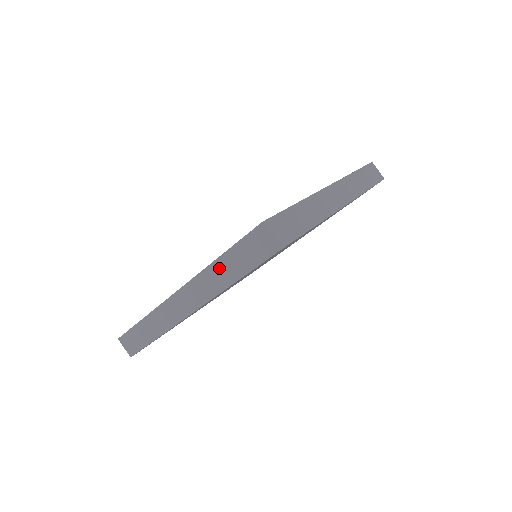
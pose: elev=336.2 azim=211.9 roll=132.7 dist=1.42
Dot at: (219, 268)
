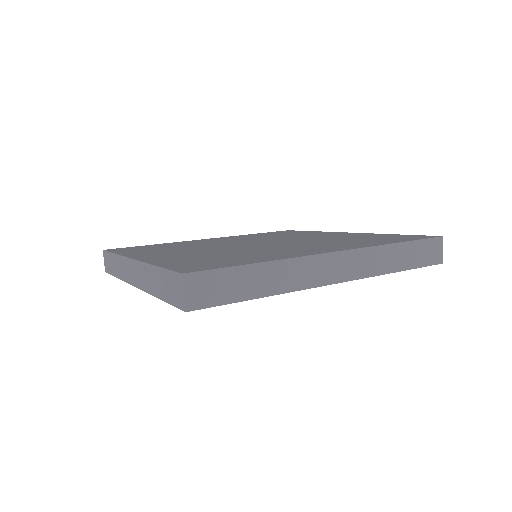
Dot at: (153, 274)
